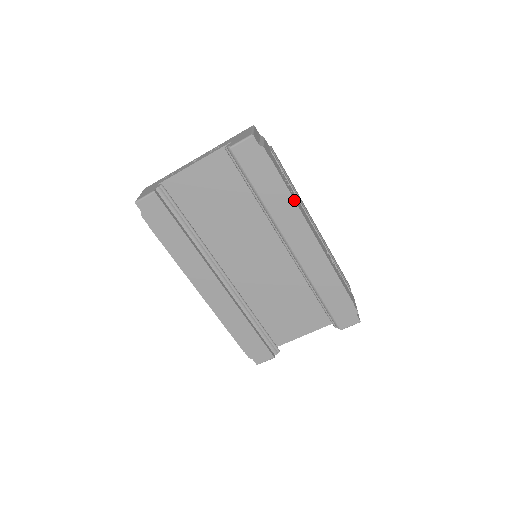
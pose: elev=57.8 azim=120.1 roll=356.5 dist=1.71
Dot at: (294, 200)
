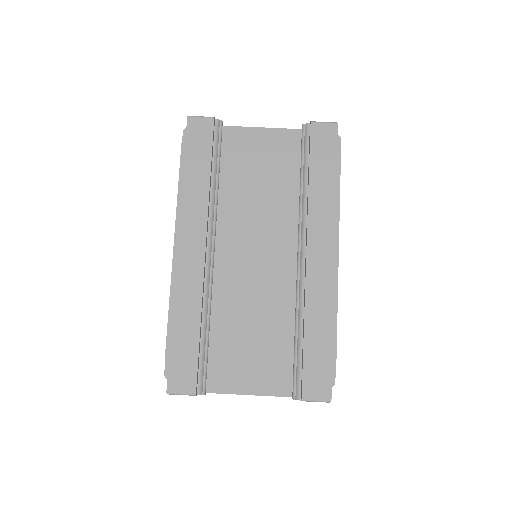
Dot at: (339, 203)
